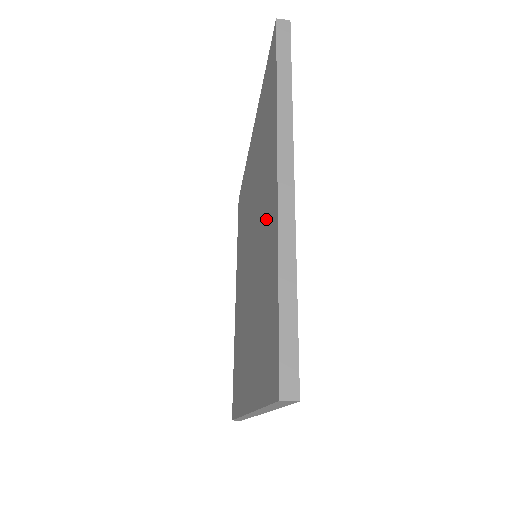
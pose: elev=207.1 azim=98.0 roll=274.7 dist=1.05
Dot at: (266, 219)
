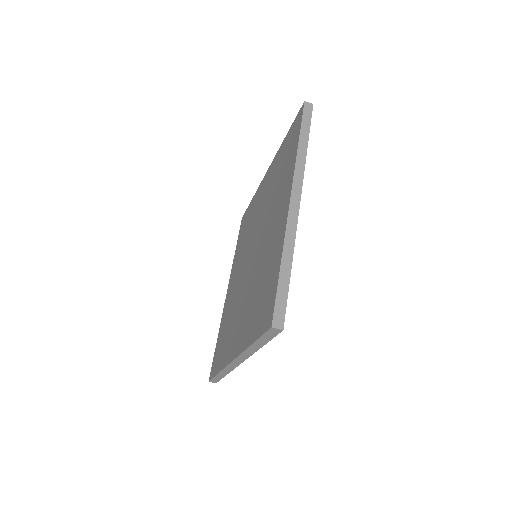
Dot at: (275, 226)
